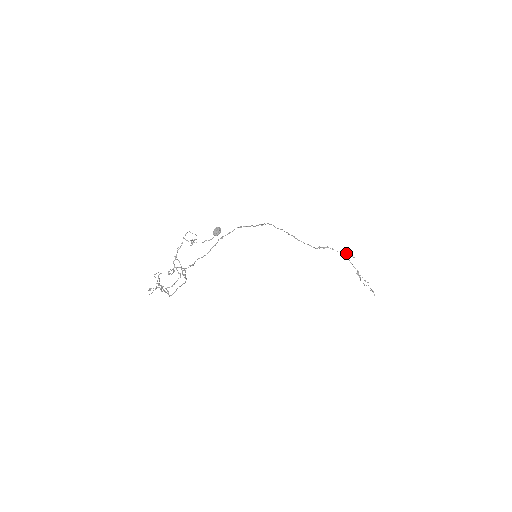
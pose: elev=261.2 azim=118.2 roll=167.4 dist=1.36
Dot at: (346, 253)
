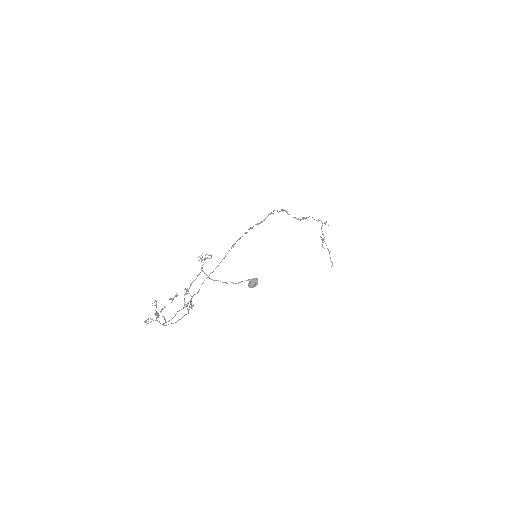
Dot at: (322, 222)
